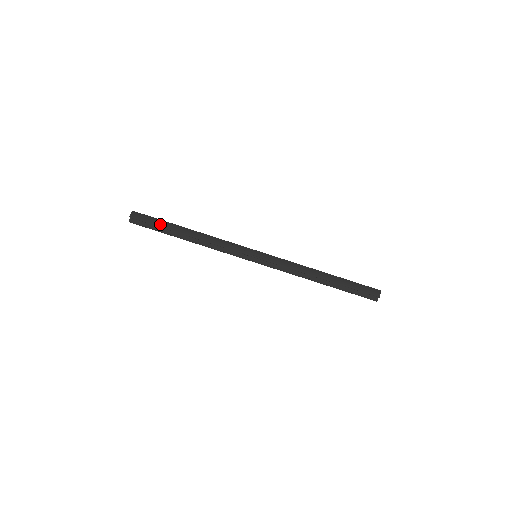
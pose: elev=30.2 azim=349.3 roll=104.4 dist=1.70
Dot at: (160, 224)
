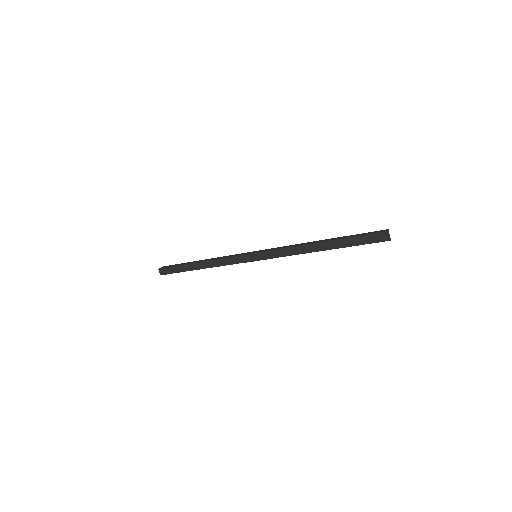
Dot at: (179, 270)
